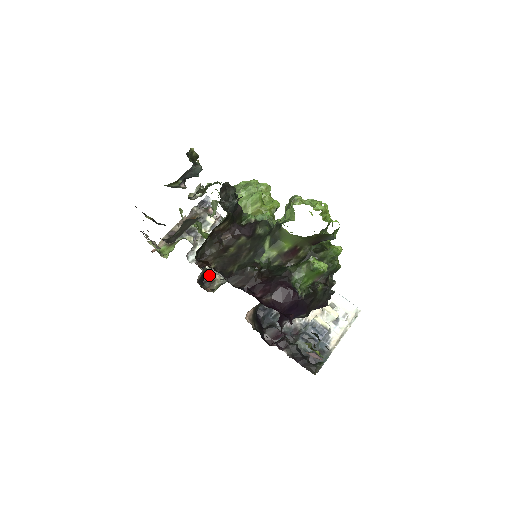
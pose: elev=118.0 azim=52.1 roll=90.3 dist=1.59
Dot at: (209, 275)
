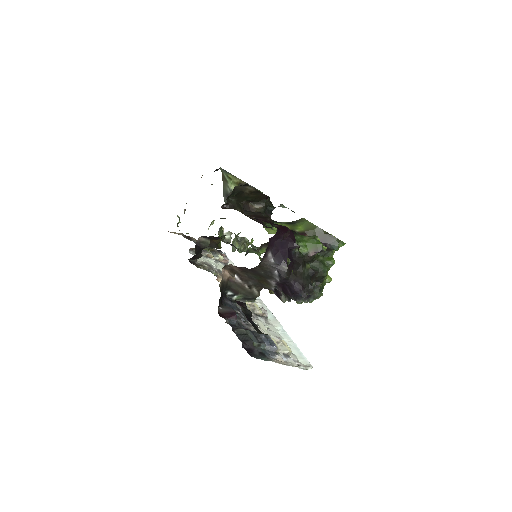
Dot at: occluded
